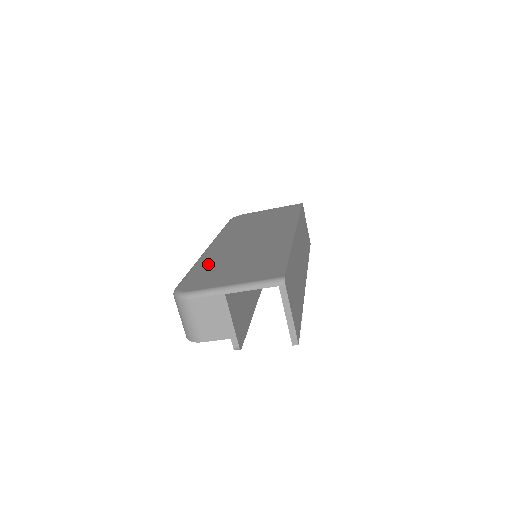
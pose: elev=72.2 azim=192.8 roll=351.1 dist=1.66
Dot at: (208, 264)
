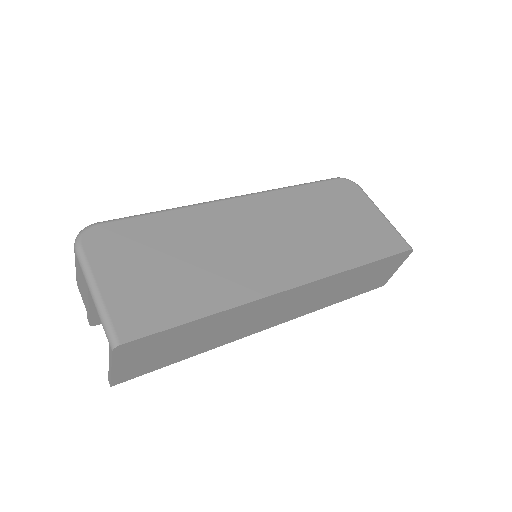
Dot at: (168, 226)
